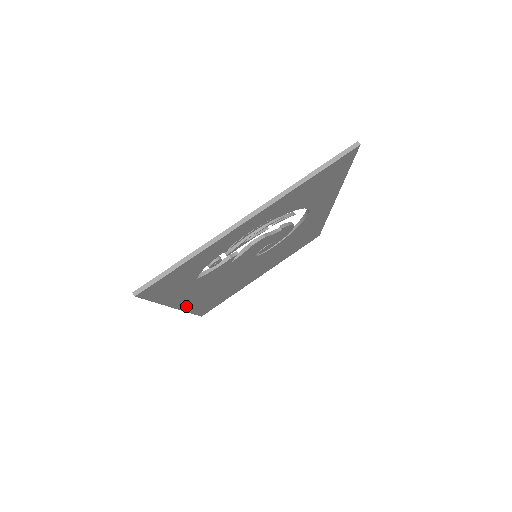
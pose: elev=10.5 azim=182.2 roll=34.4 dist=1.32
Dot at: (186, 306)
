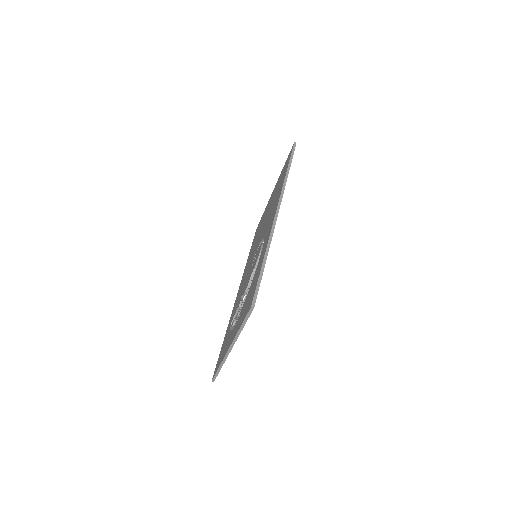
Dot at: occluded
